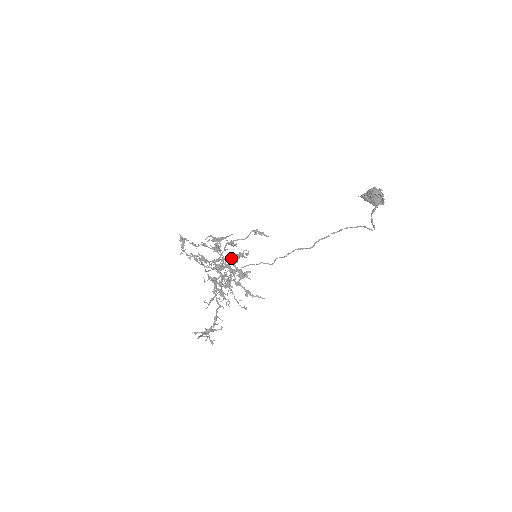
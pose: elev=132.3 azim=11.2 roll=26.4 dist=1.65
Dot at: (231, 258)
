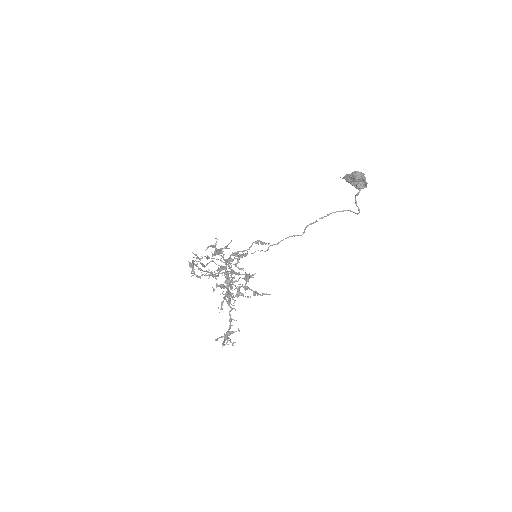
Dot at: (231, 258)
